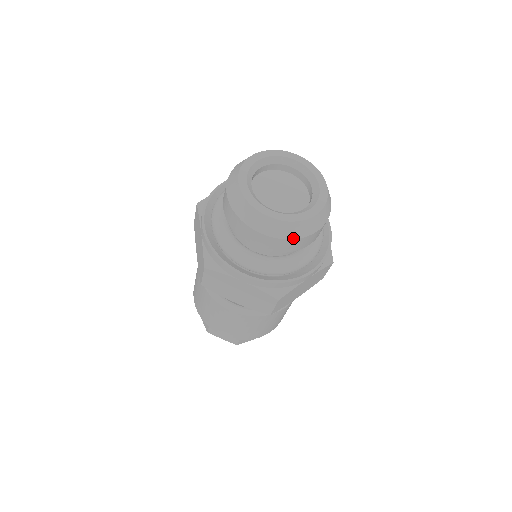
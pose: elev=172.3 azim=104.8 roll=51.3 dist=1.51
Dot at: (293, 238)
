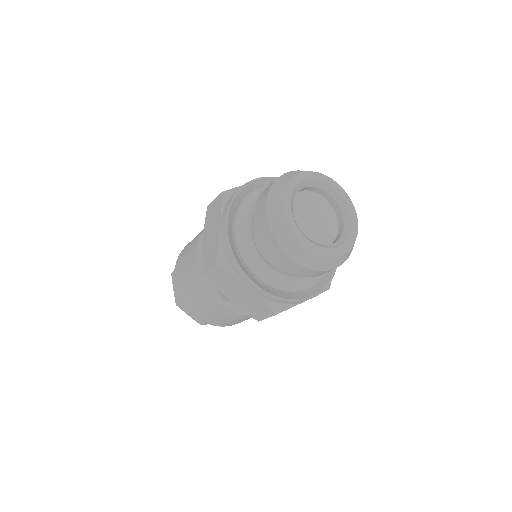
Dot at: (316, 269)
